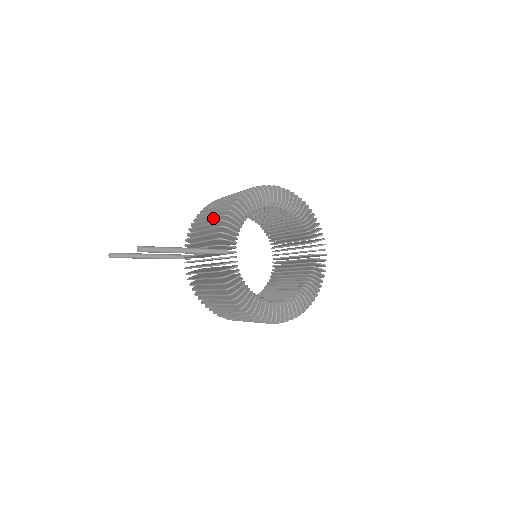
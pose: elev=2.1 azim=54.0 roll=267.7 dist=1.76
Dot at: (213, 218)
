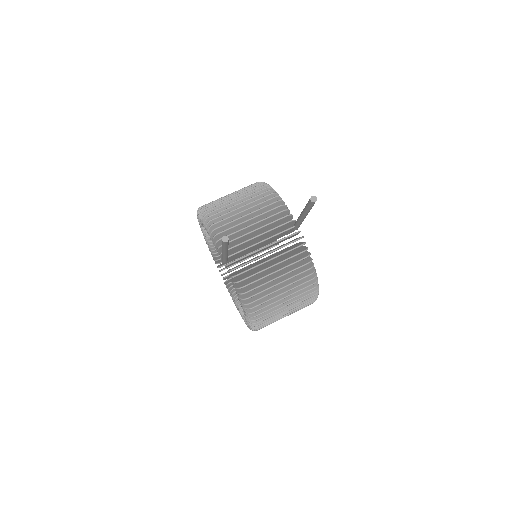
Dot at: (257, 205)
